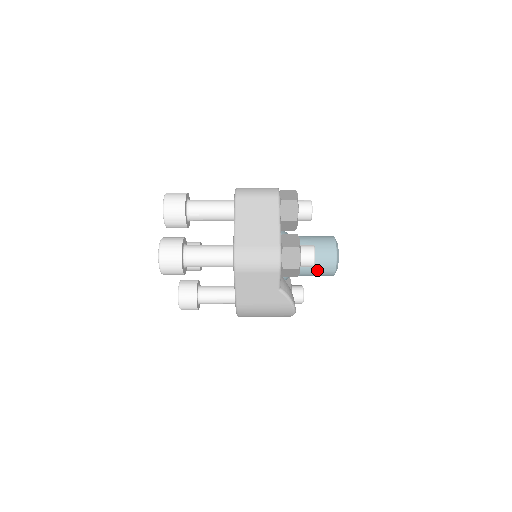
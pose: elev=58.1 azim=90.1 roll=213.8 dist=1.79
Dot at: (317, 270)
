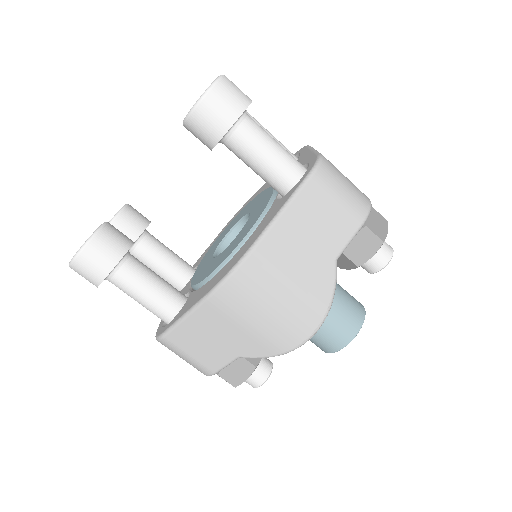
Dot at: (336, 317)
